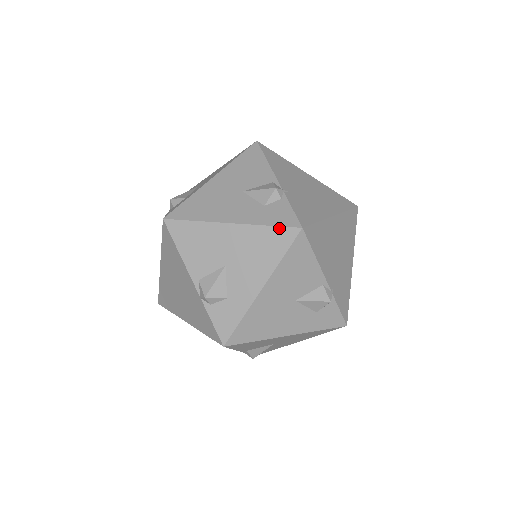
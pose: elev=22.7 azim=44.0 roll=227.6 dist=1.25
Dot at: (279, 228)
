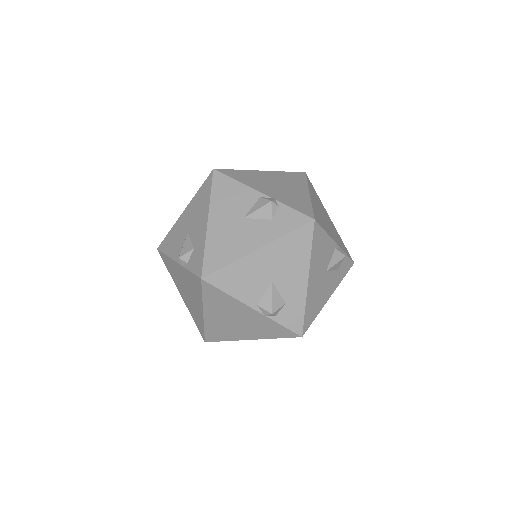
Dot at: (204, 183)
